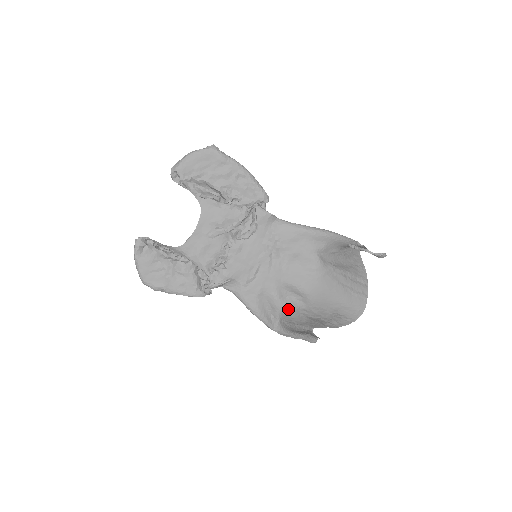
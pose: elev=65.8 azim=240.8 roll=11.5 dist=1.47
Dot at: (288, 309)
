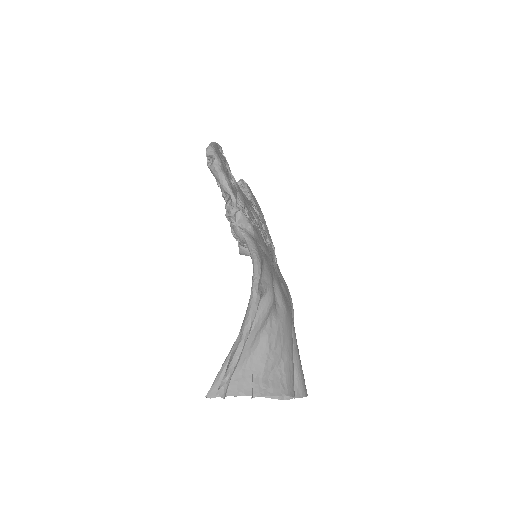
Dot at: (273, 295)
